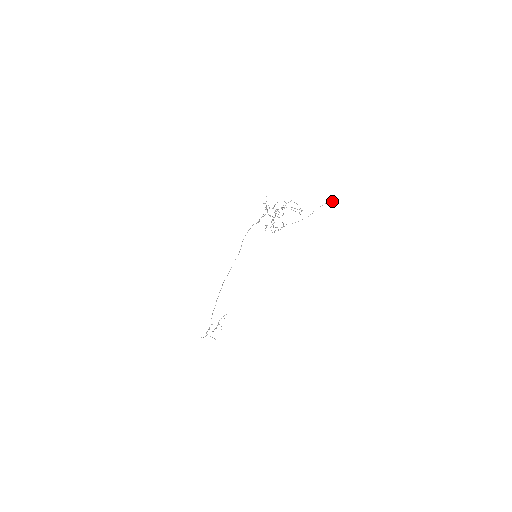
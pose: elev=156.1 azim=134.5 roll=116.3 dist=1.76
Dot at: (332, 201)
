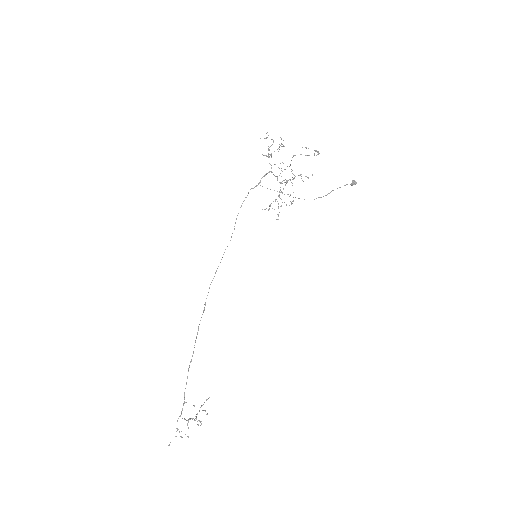
Dot at: (354, 181)
